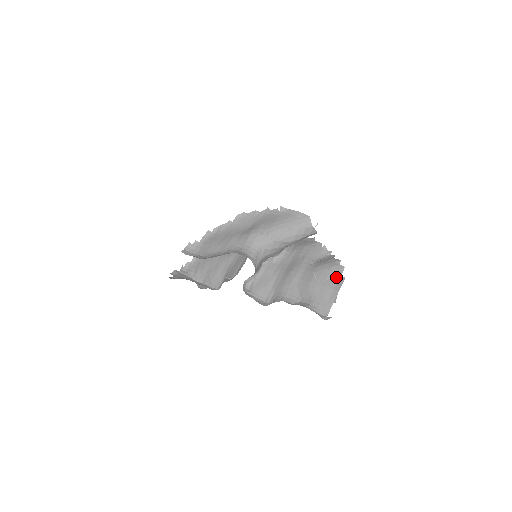
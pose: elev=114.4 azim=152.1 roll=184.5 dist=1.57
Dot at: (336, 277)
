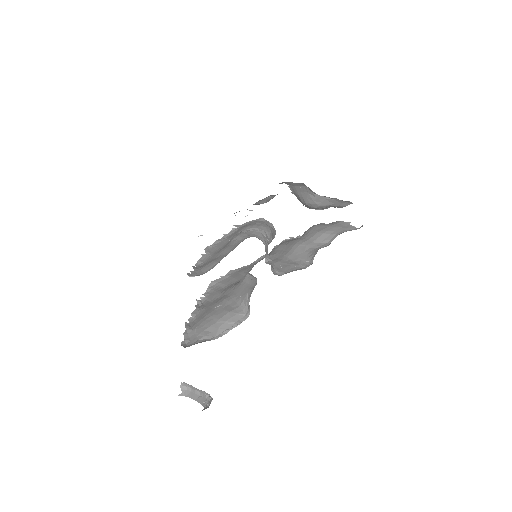
Dot at: (327, 224)
